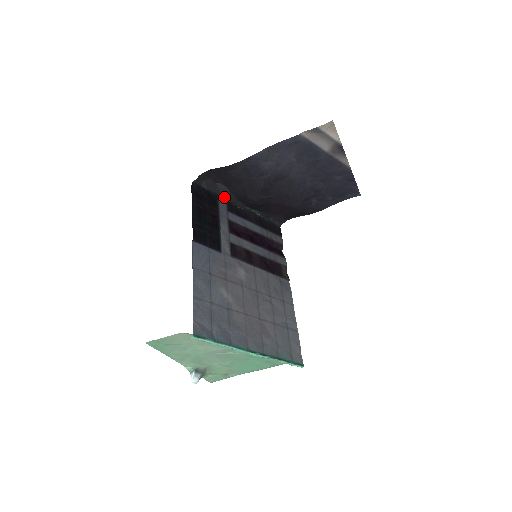
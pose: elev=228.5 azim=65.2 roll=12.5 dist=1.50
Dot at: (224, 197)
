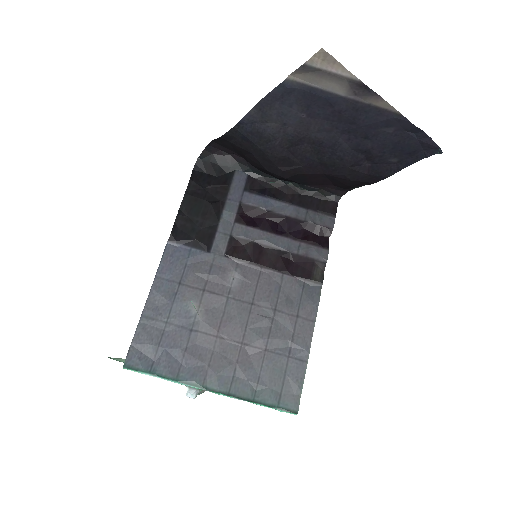
Dot at: (245, 171)
